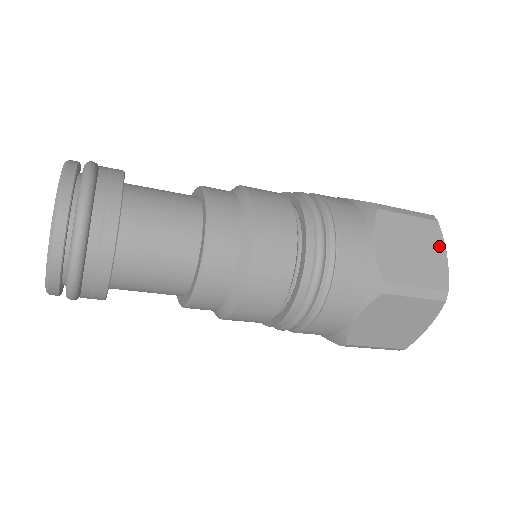
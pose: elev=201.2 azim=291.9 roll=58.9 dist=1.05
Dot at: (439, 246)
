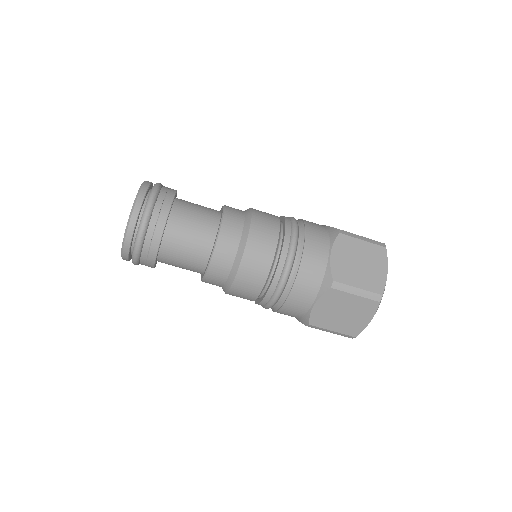
Dot at: (382, 264)
